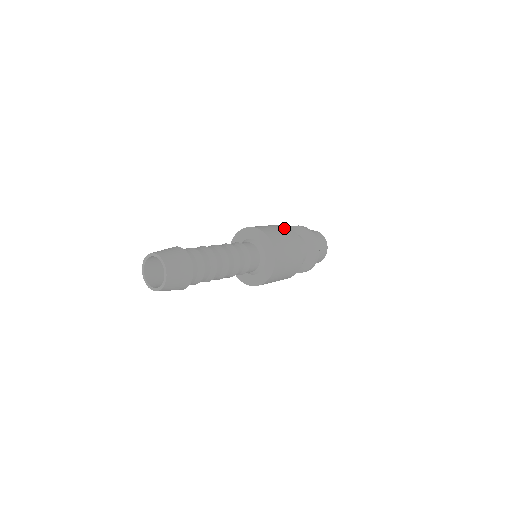
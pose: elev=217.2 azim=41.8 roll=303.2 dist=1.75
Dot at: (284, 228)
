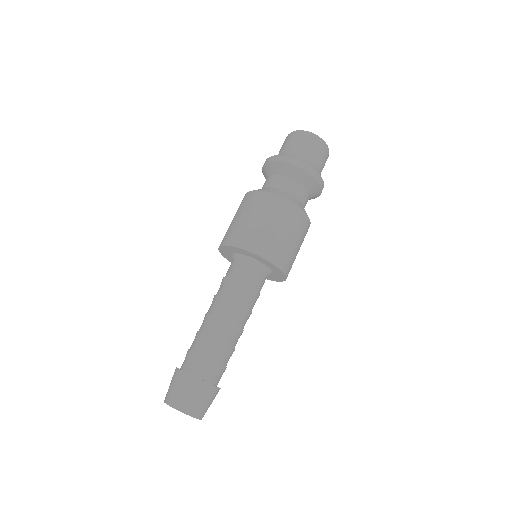
Dot at: (278, 211)
